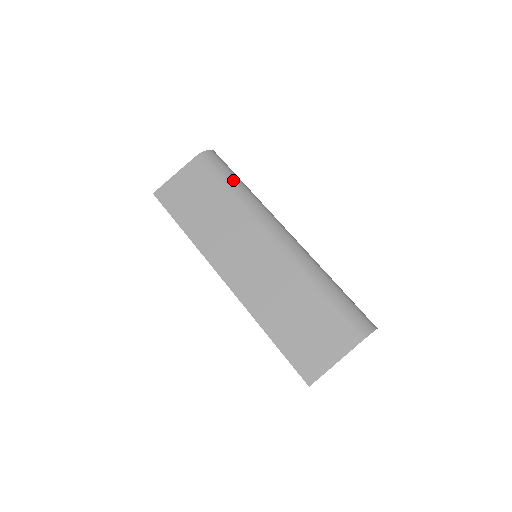
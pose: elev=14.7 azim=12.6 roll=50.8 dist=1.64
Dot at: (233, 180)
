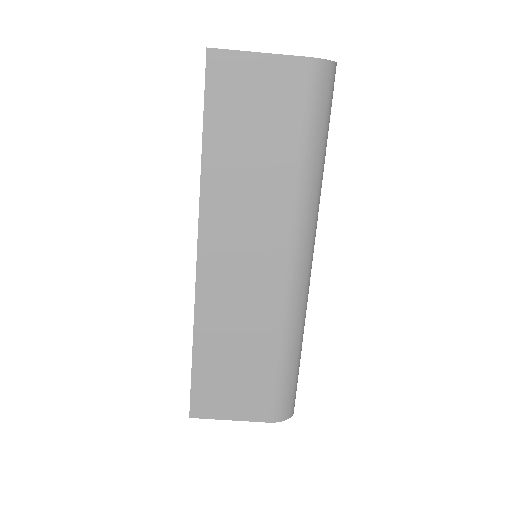
Dot at: (319, 143)
